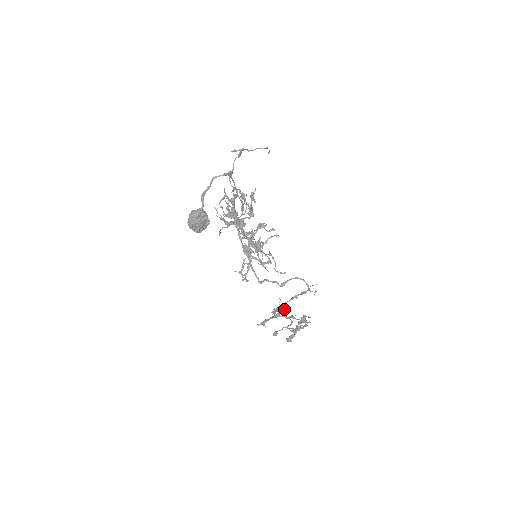
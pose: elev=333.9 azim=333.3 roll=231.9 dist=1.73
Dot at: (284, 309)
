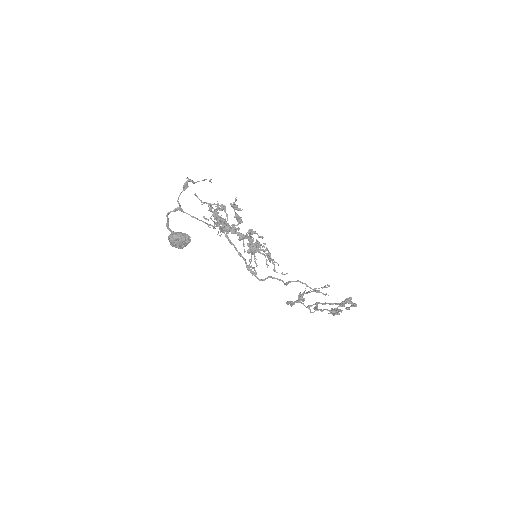
Dot at: (300, 300)
